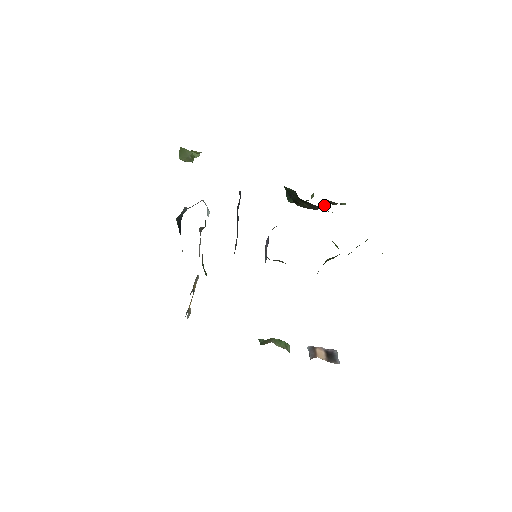
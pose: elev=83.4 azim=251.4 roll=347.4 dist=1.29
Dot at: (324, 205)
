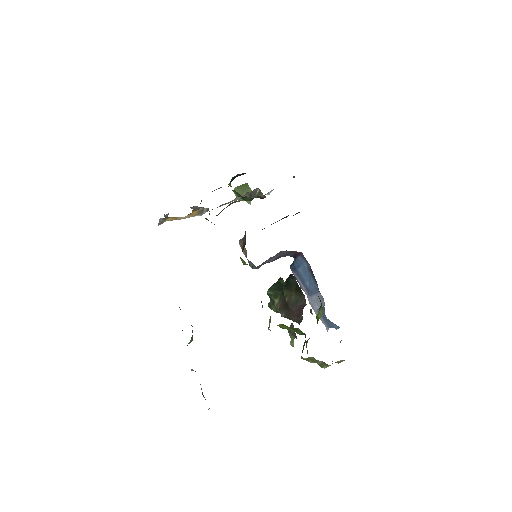
Dot at: occluded
